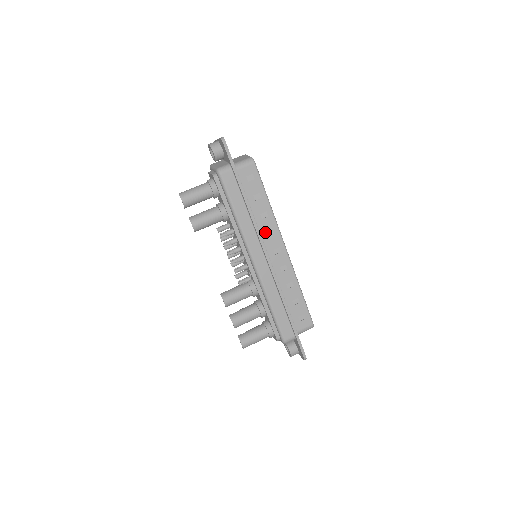
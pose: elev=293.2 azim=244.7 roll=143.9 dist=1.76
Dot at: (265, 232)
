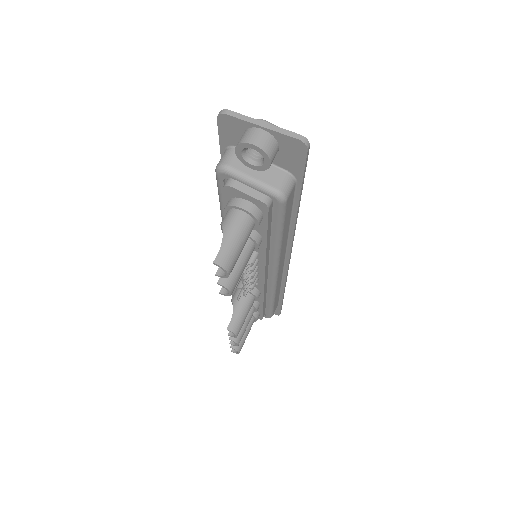
Dot at: occluded
